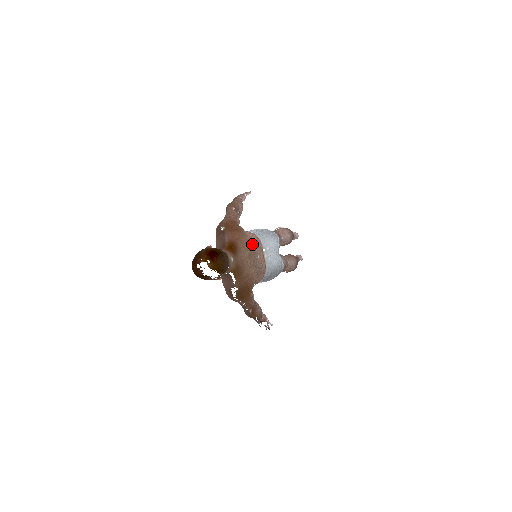
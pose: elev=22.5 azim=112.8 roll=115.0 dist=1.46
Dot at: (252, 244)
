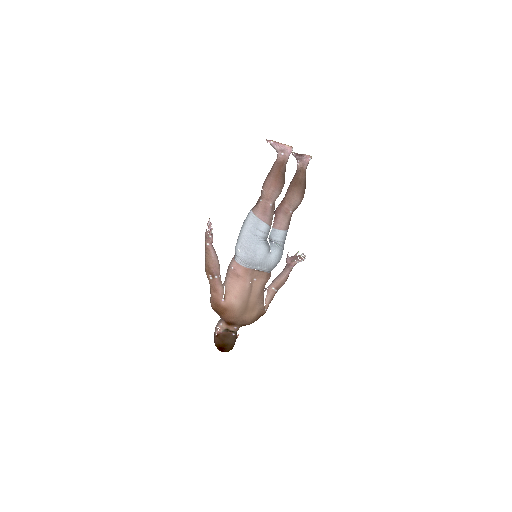
Dot at: (242, 298)
